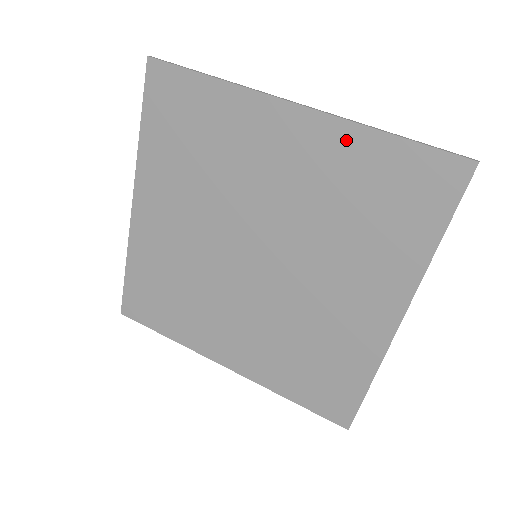
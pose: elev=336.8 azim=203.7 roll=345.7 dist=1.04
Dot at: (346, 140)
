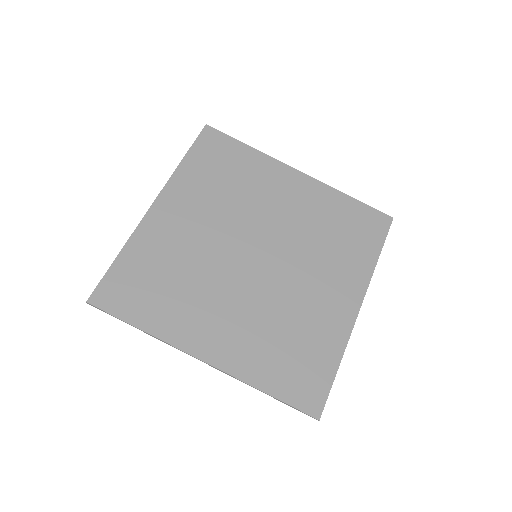
Dot at: (327, 194)
